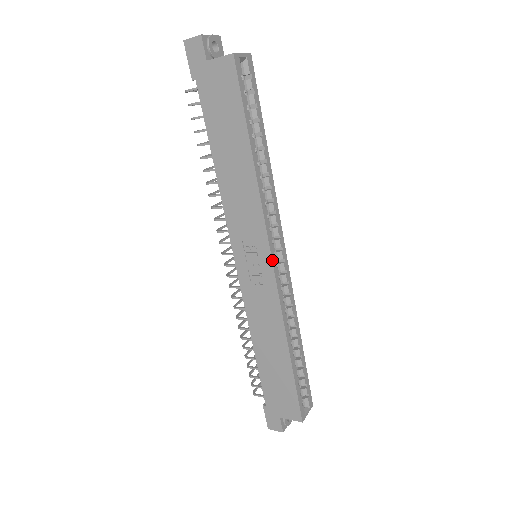
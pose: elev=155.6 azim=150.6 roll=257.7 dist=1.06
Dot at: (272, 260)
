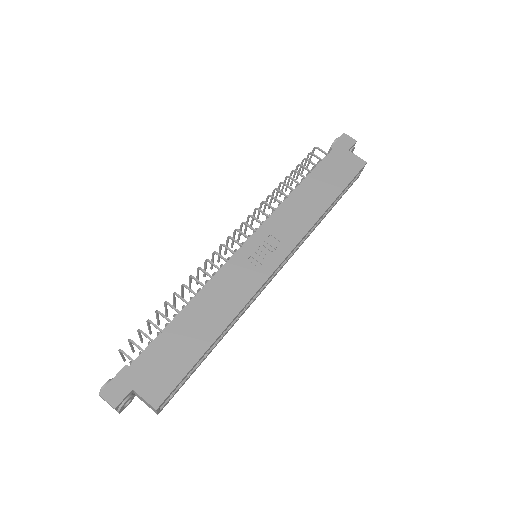
Dot at: (281, 263)
